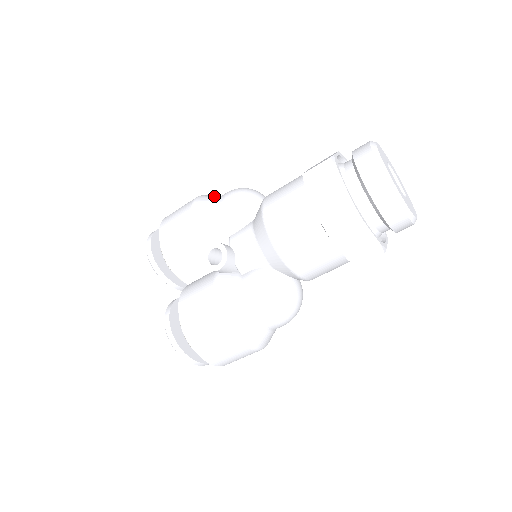
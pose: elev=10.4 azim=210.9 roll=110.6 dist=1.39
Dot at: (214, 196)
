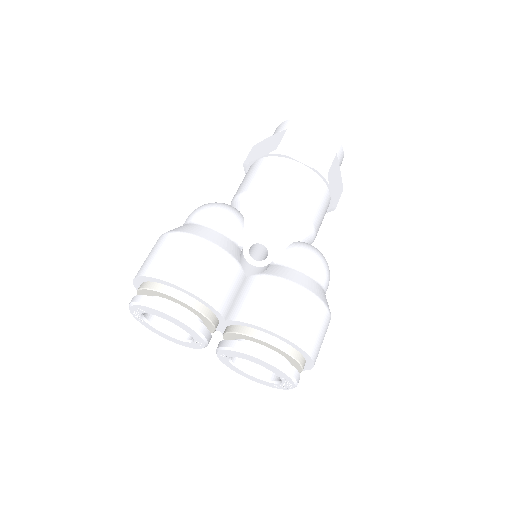
Dot at: occluded
